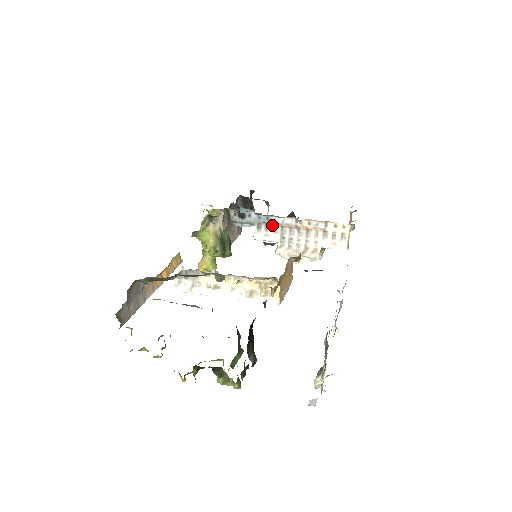
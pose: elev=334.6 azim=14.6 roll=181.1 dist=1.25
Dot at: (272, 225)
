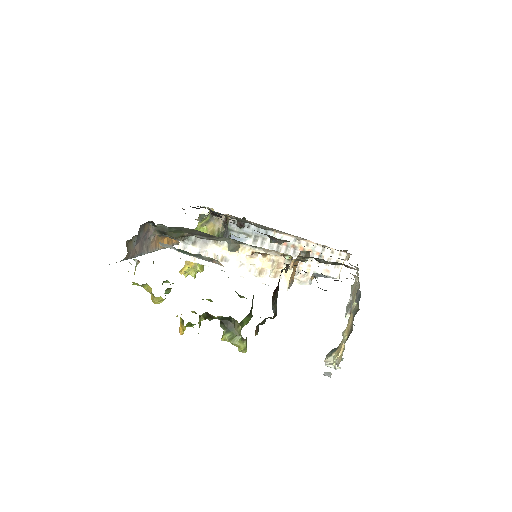
Dot at: (269, 240)
